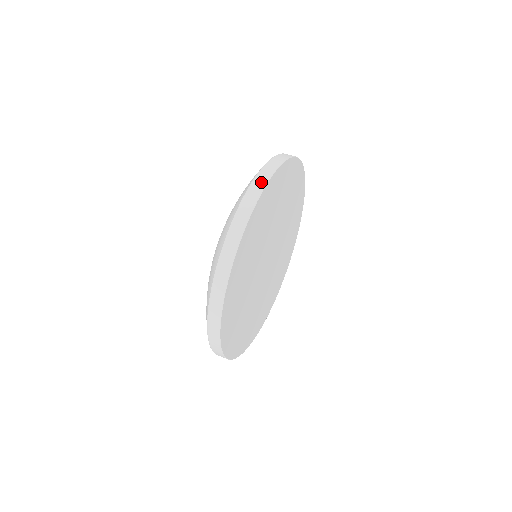
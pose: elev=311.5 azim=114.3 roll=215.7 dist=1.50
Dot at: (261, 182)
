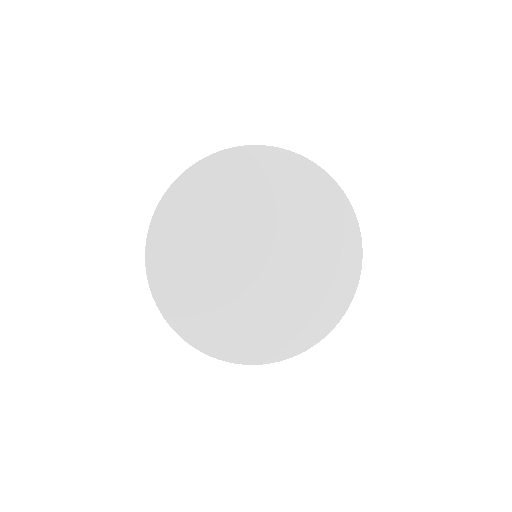
Dot at: (314, 164)
